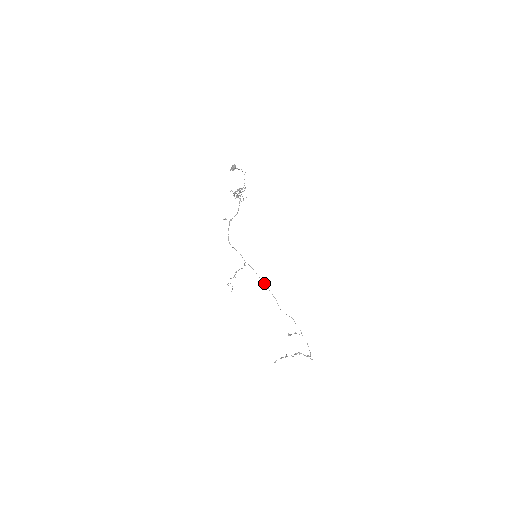
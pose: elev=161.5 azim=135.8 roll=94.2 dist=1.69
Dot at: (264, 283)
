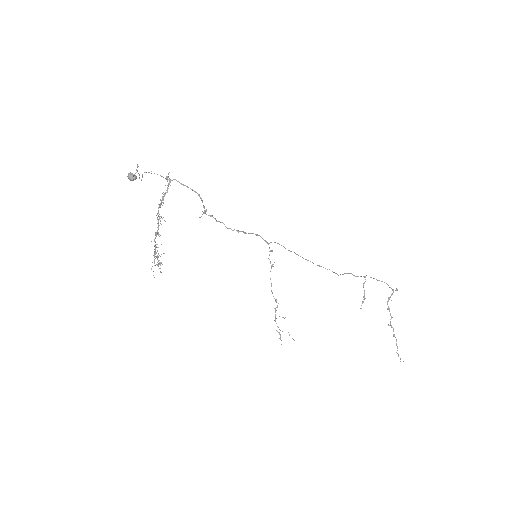
Dot at: occluded
